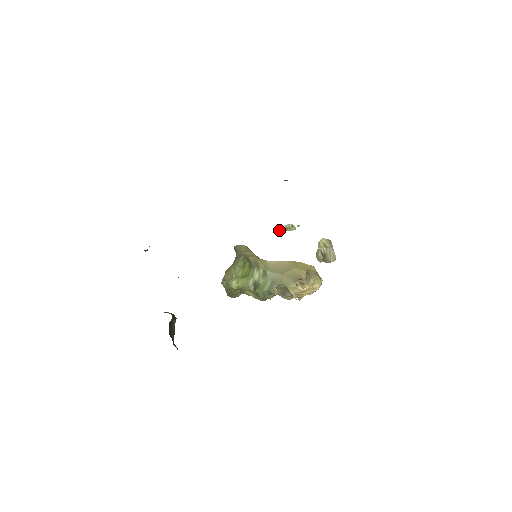
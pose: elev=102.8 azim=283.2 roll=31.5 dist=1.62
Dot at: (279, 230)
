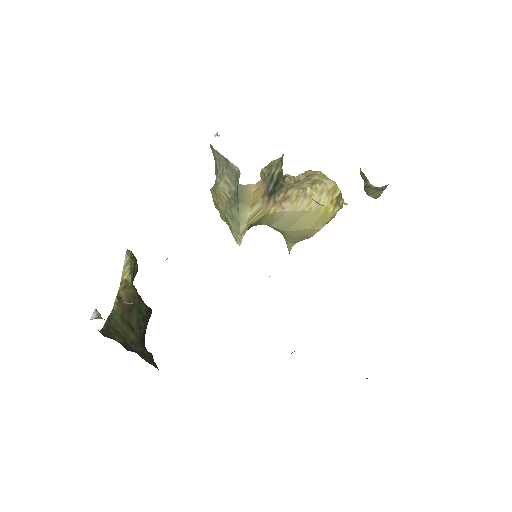
Dot at: (314, 200)
